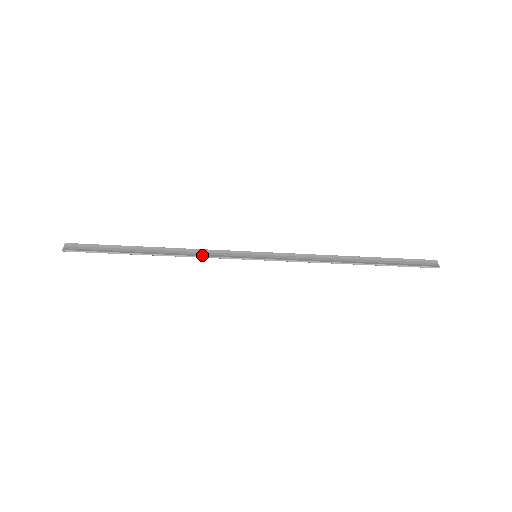
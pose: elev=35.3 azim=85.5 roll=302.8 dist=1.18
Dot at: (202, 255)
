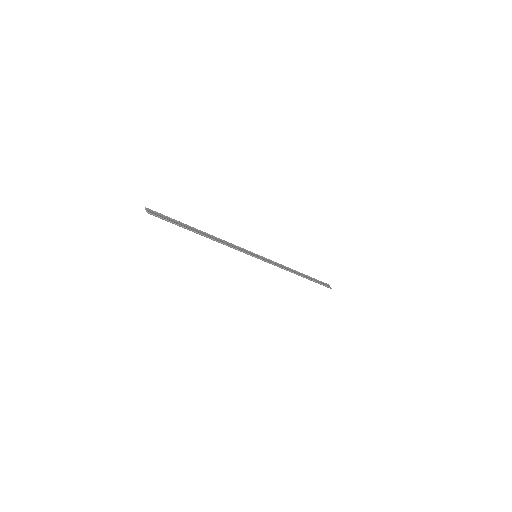
Dot at: (231, 246)
